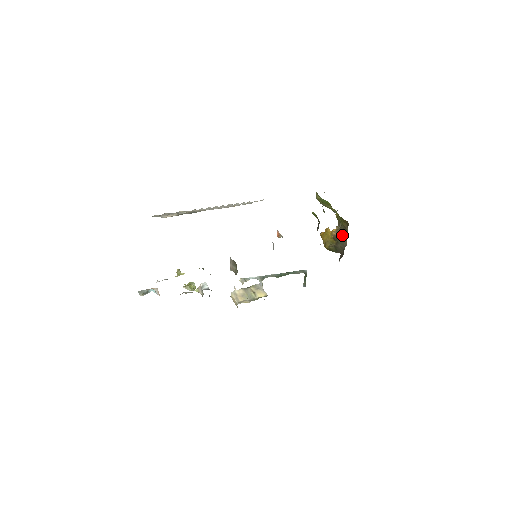
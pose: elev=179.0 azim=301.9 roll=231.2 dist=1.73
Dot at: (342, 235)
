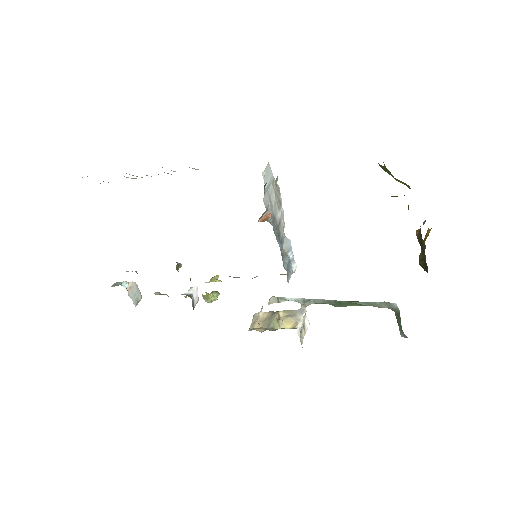
Dot at: (421, 234)
